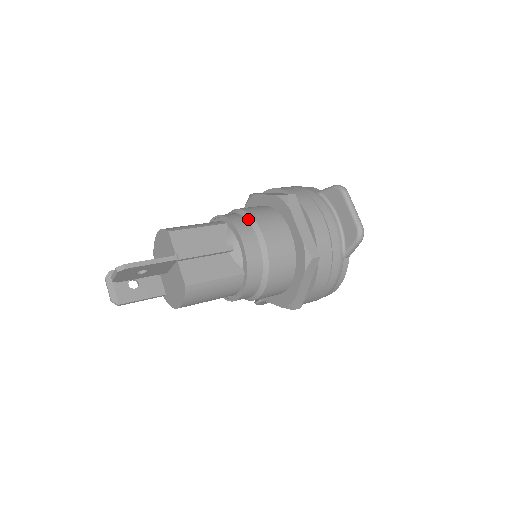
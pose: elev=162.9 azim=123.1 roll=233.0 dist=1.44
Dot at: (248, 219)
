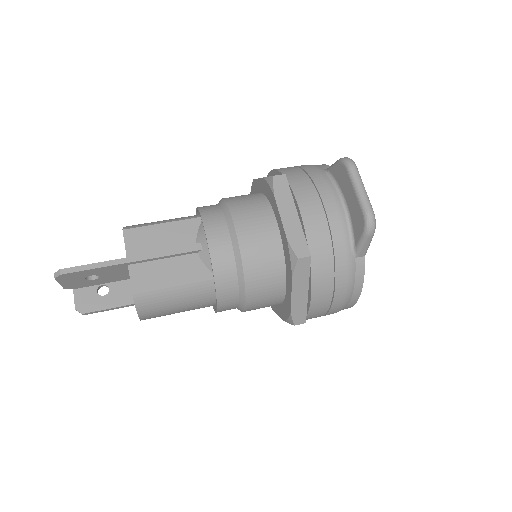
Dot at: (224, 210)
